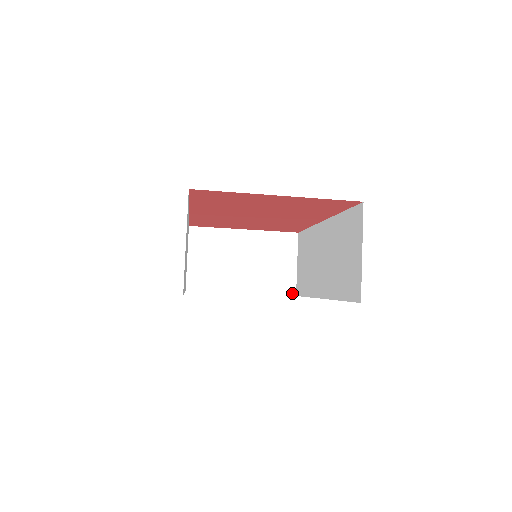
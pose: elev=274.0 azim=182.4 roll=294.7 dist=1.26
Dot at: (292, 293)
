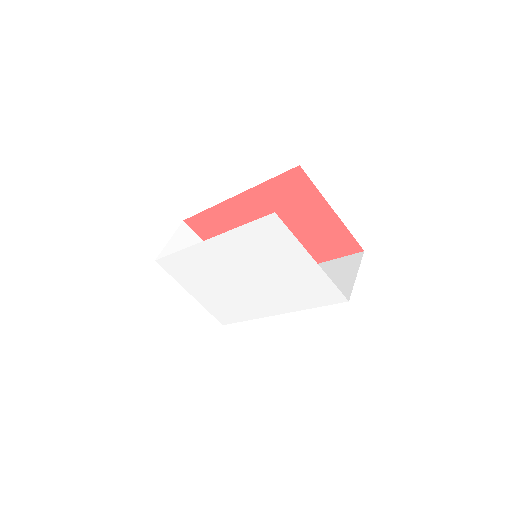
Dot at: (221, 321)
